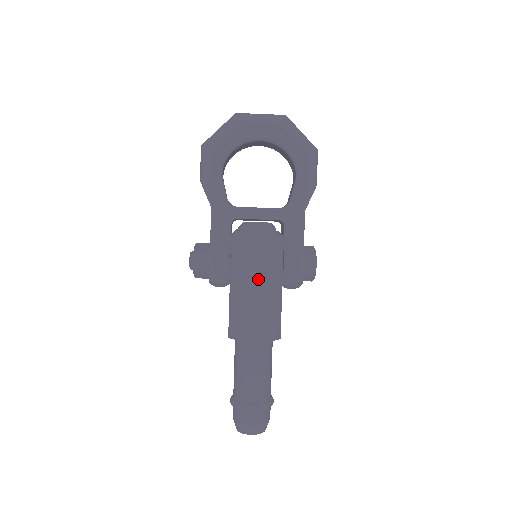
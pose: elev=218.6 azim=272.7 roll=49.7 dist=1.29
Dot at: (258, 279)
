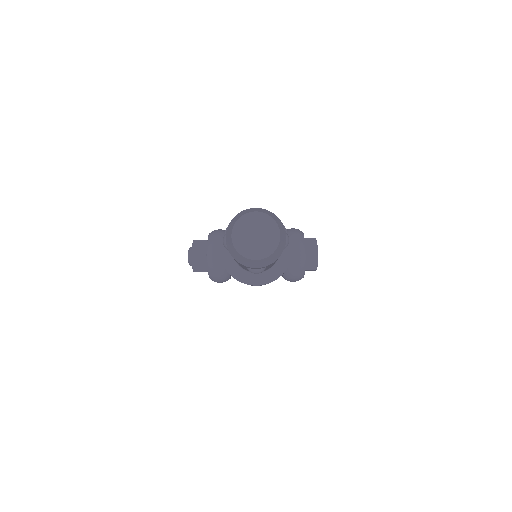
Dot at: occluded
